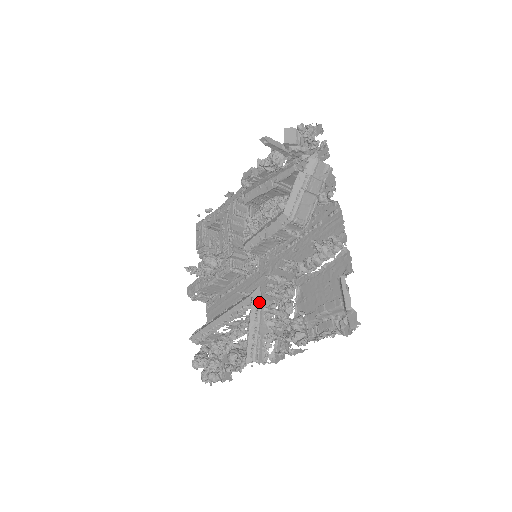
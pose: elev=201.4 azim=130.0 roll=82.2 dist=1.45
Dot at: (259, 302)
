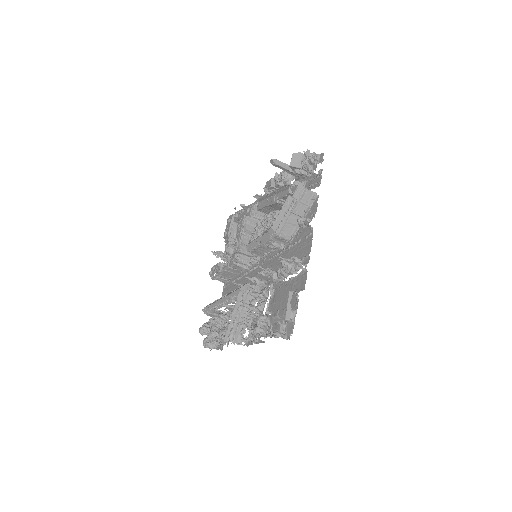
Dot at: (244, 295)
